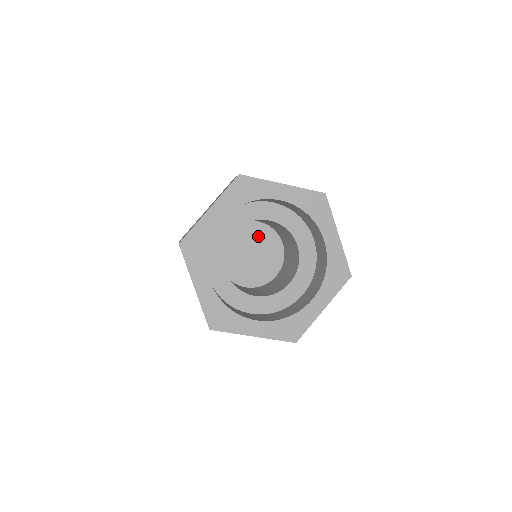
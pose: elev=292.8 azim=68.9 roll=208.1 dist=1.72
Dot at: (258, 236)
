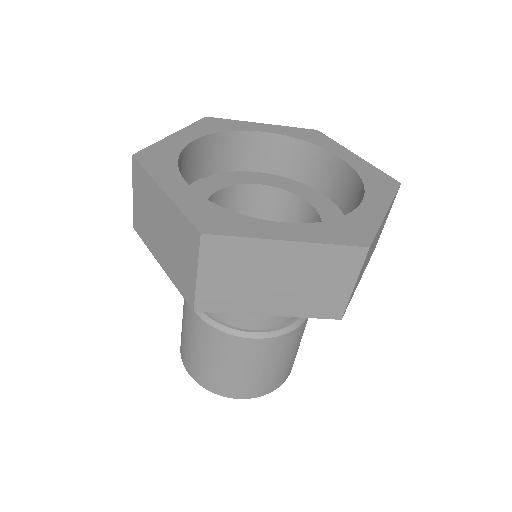
Dot at: occluded
